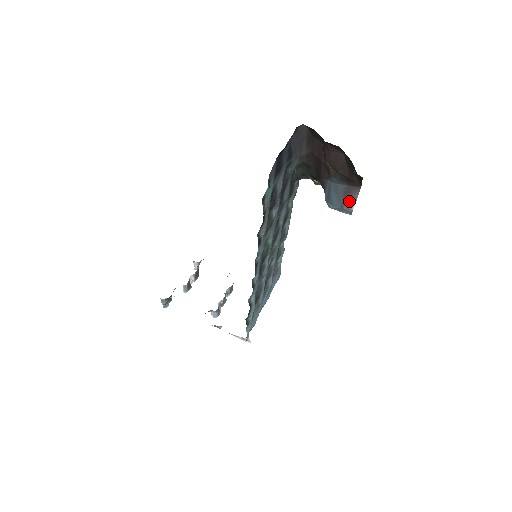
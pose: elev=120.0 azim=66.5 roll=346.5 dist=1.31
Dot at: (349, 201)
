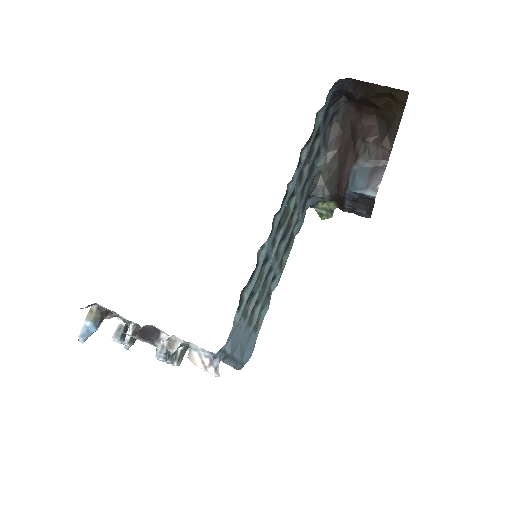
Dot at: (375, 180)
